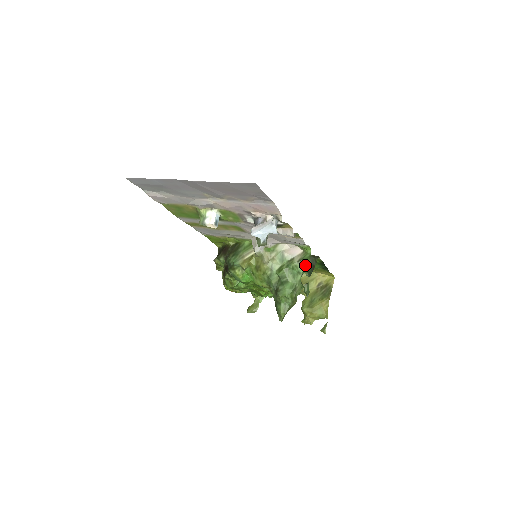
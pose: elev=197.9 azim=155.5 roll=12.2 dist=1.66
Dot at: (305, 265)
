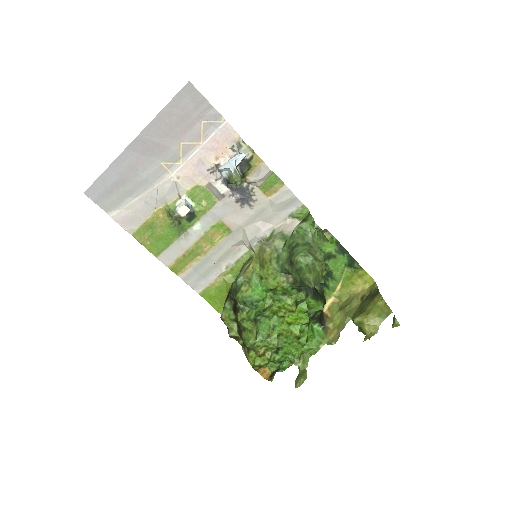
Dot at: (309, 221)
